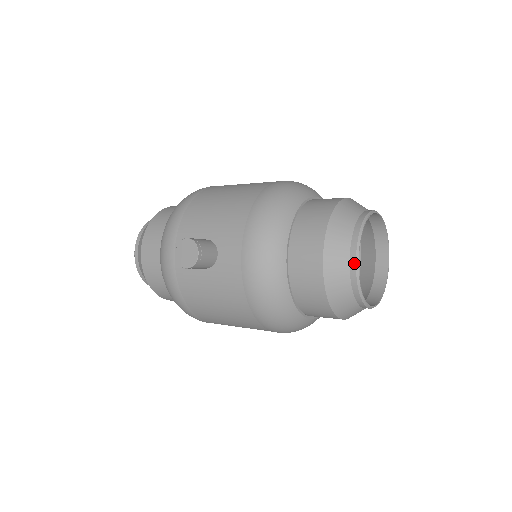
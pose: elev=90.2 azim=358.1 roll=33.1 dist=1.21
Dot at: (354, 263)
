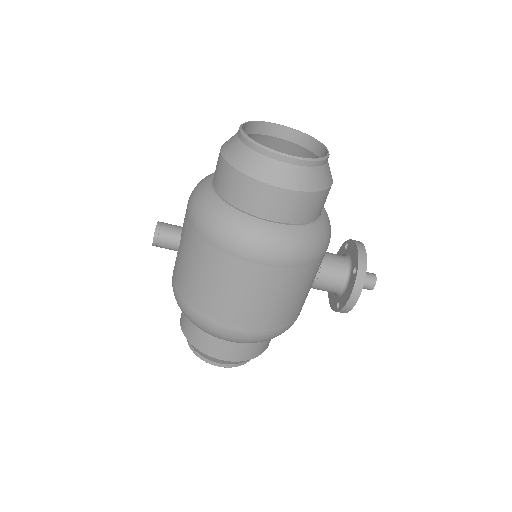
Dot at: (239, 131)
